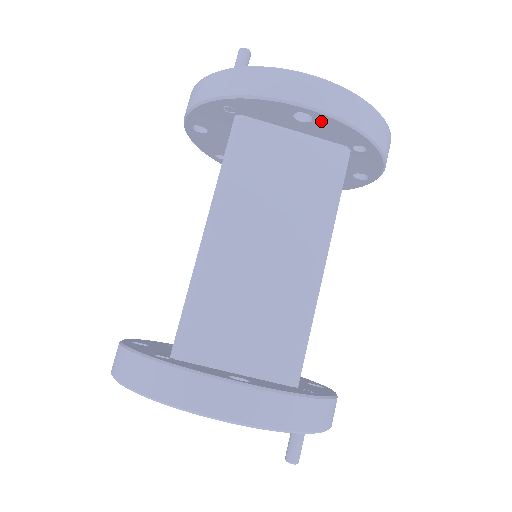
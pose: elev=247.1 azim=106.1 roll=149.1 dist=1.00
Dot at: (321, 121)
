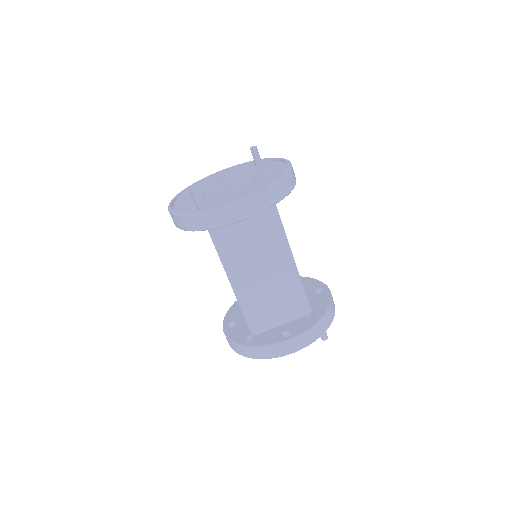
Dot at: occluded
